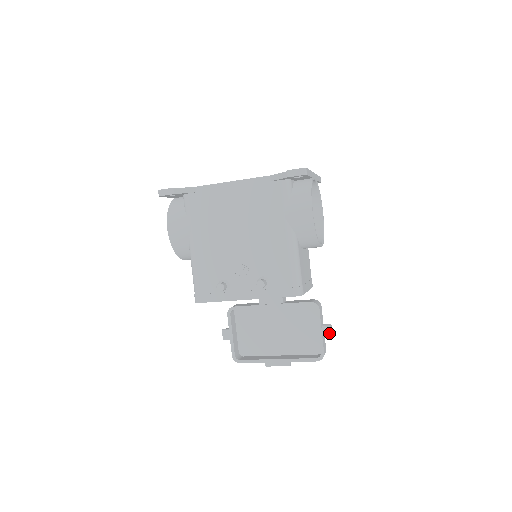
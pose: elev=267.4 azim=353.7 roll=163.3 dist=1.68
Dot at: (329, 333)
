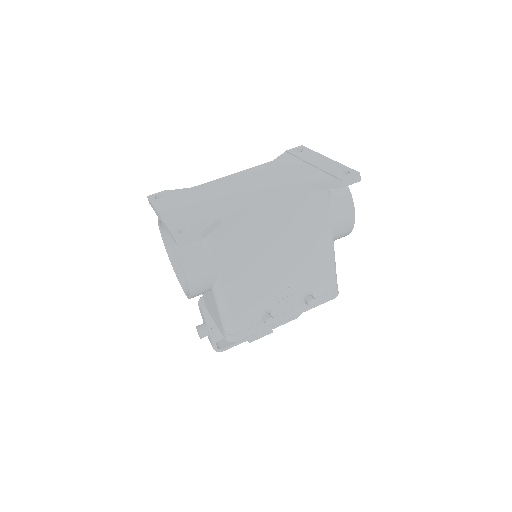
Dot at: occluded
